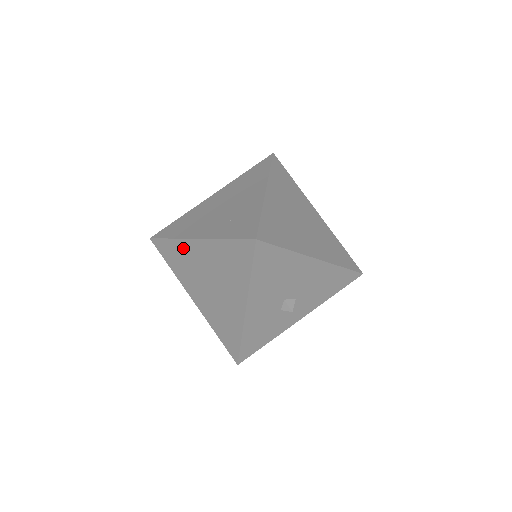
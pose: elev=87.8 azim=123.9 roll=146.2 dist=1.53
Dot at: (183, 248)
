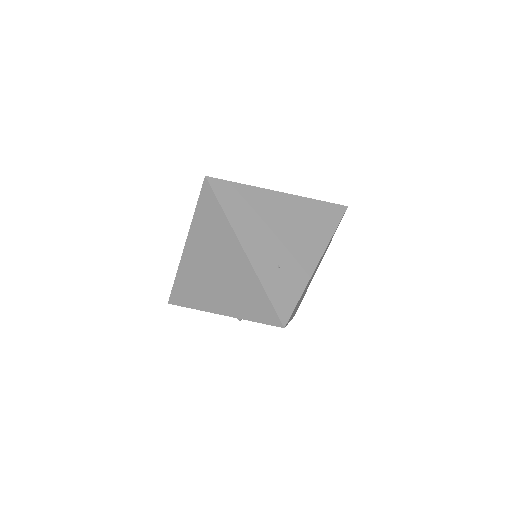
Dot at: (225, 232)
